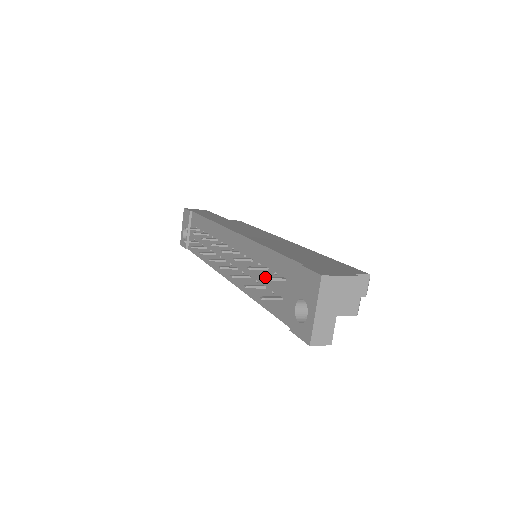
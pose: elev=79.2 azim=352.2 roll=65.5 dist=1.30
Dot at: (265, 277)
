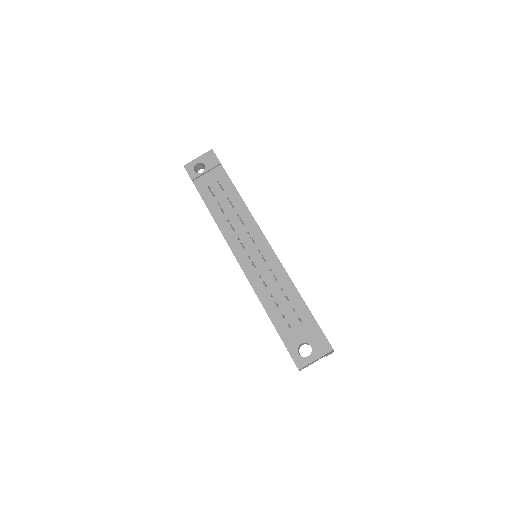
Dot at: occluded
